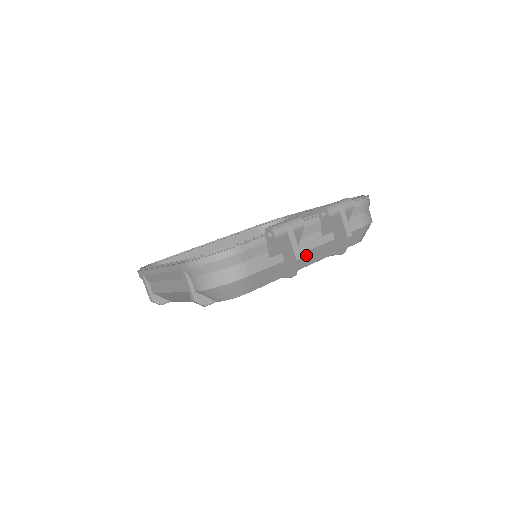
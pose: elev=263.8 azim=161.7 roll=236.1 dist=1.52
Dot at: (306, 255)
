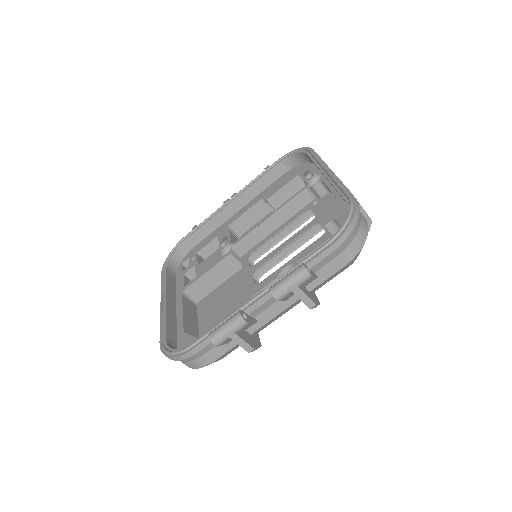
Dot at: (272, 319)
